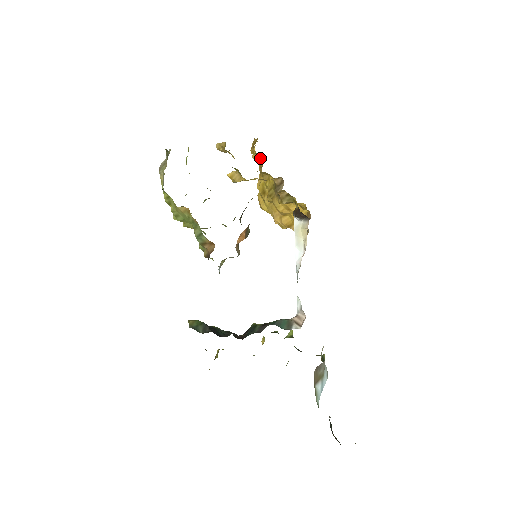
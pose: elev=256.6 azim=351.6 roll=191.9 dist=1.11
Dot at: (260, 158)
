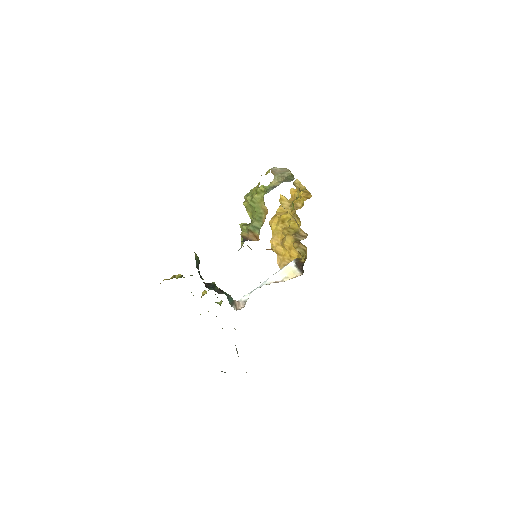
Dot at: (299, 202)
